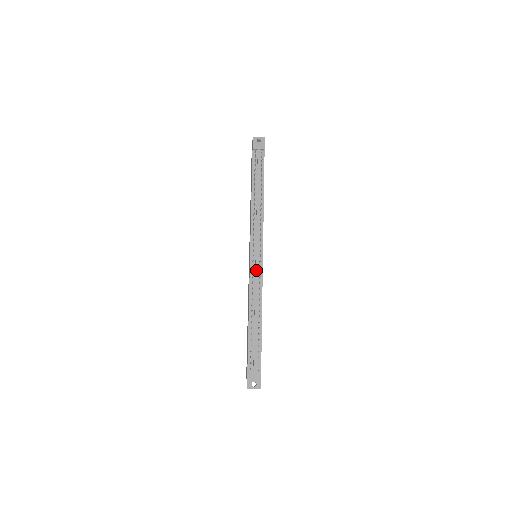
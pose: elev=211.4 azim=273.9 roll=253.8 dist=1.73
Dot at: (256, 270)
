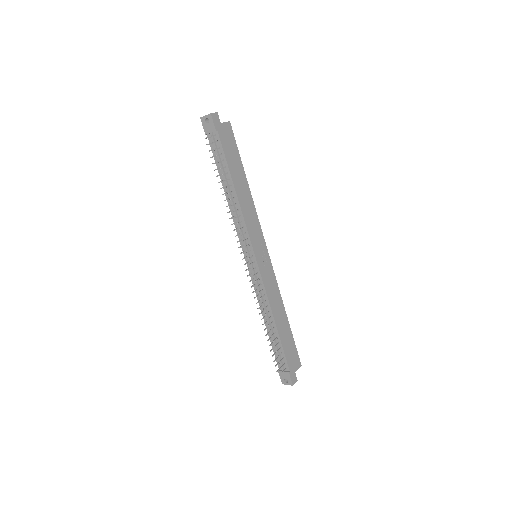
Dot at: (254, 278)
